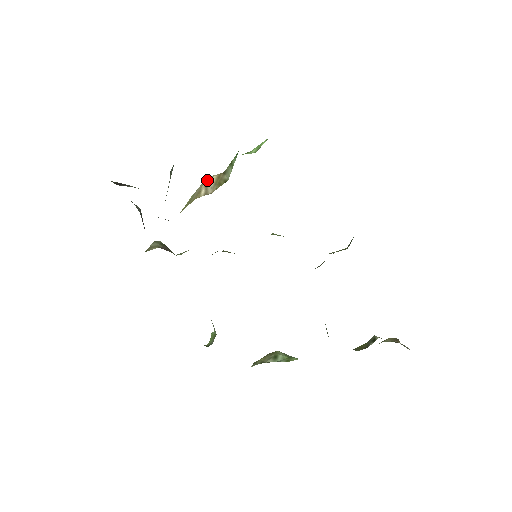
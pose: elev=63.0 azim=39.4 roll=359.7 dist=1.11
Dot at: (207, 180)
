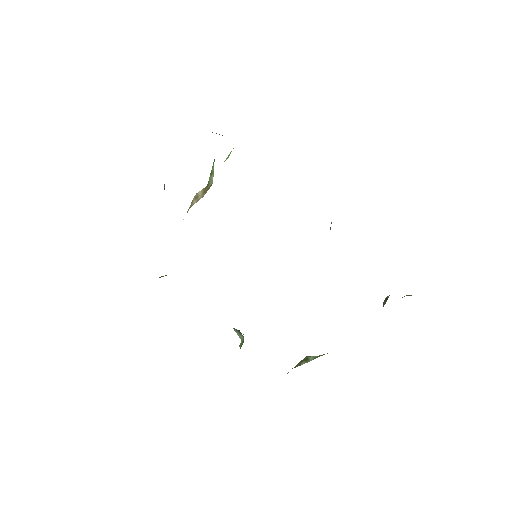
Dot at: (195, 196)
